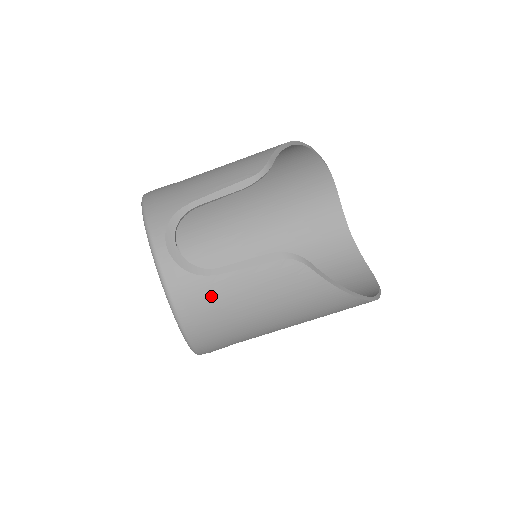
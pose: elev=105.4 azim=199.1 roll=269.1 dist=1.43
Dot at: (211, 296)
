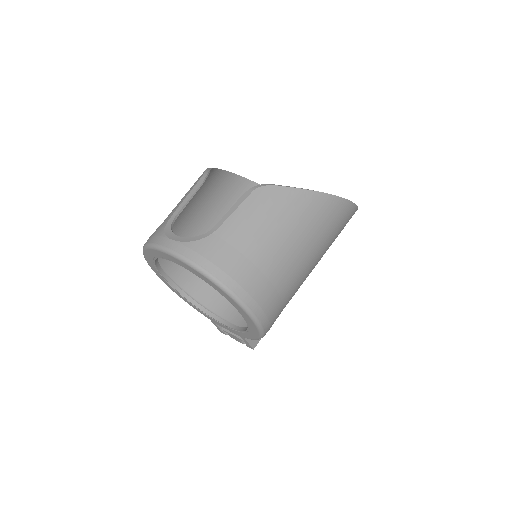
Dot at: (224, 246)
